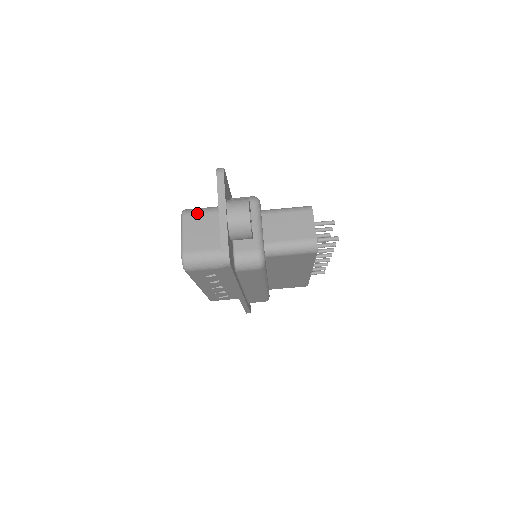
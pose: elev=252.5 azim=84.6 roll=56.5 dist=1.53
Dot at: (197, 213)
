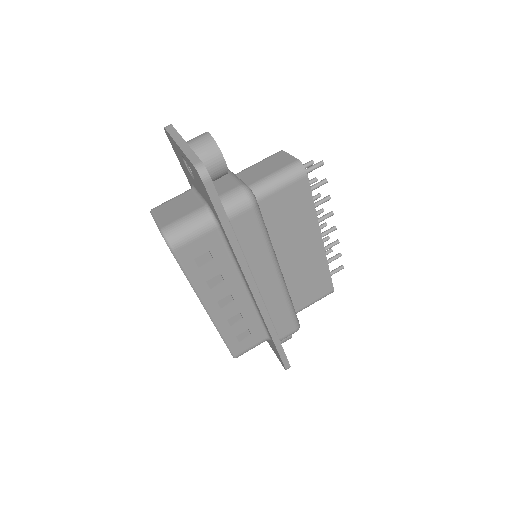
Dot at: (166, 202)
